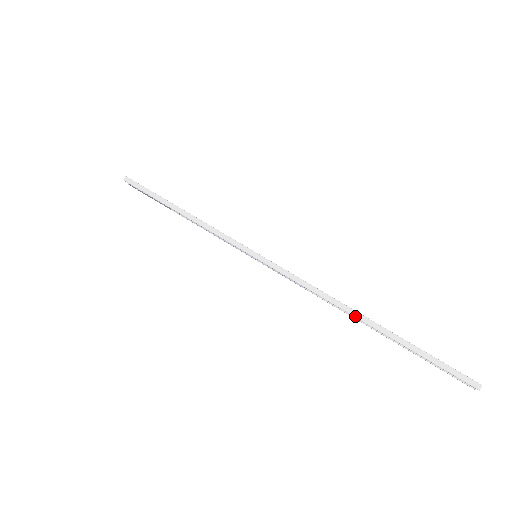
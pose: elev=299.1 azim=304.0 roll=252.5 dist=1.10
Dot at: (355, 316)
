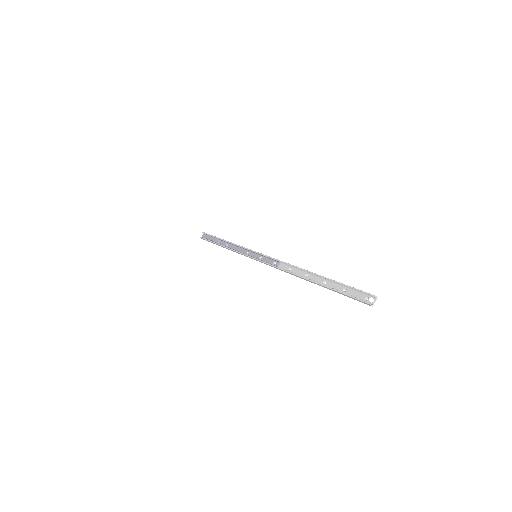
Dot at: (306, 270)
